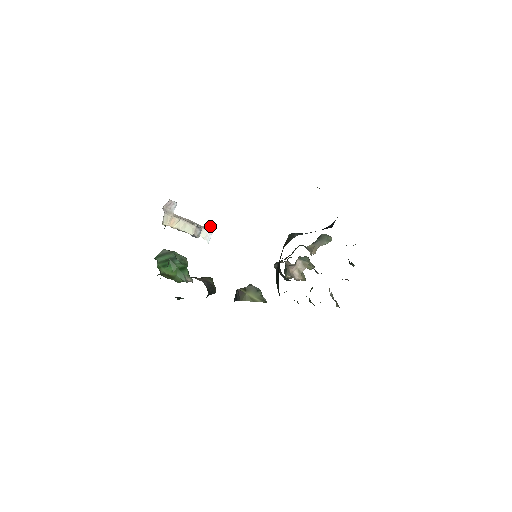
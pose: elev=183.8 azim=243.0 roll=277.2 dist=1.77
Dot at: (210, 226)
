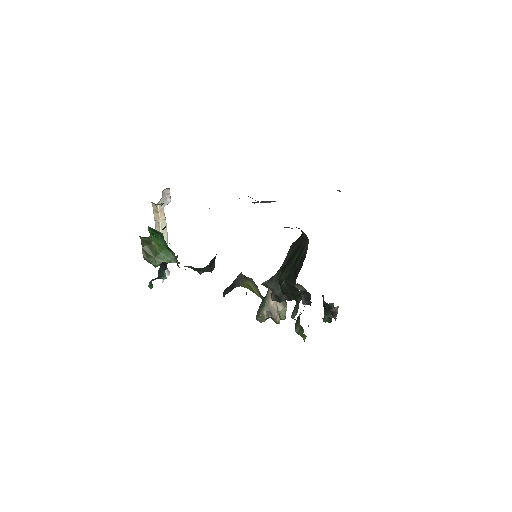
Dot at: occluded
